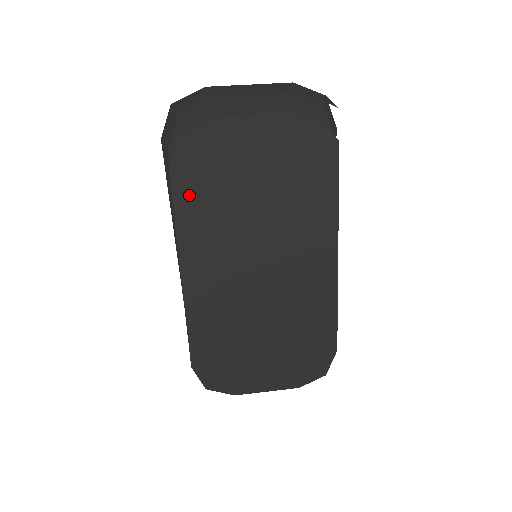
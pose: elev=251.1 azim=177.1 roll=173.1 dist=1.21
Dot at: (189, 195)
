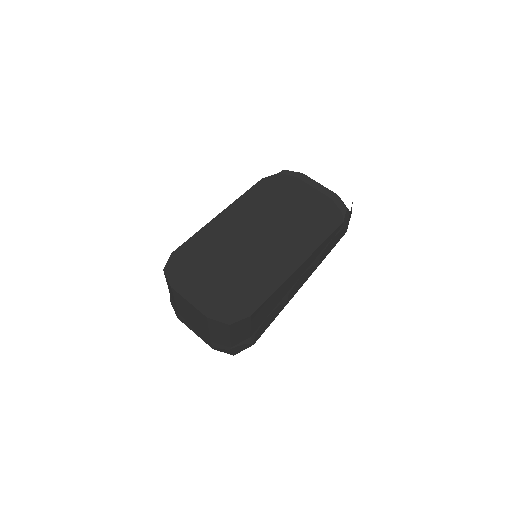
Dot at: (259, 191)
